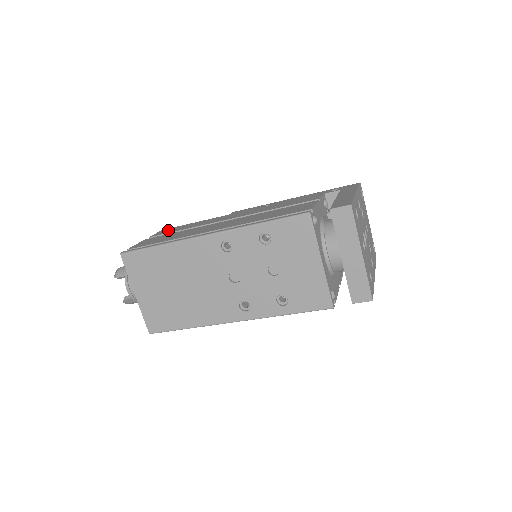
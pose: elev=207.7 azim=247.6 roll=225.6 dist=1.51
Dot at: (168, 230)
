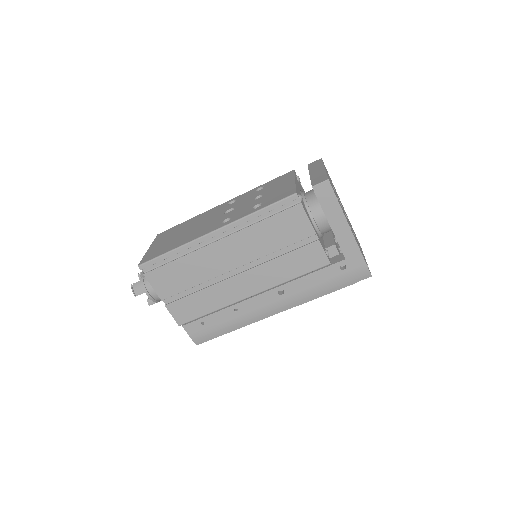
Dot at: occluded
